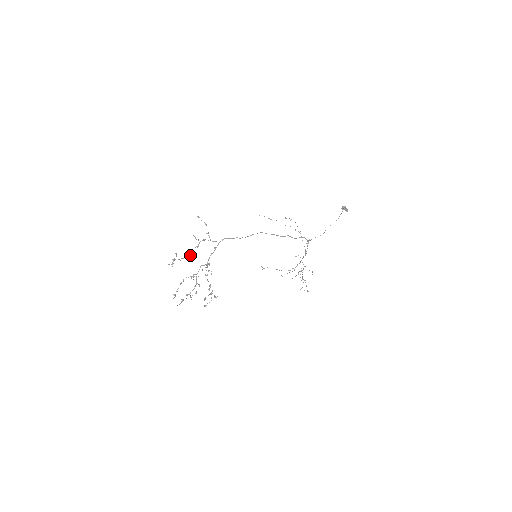
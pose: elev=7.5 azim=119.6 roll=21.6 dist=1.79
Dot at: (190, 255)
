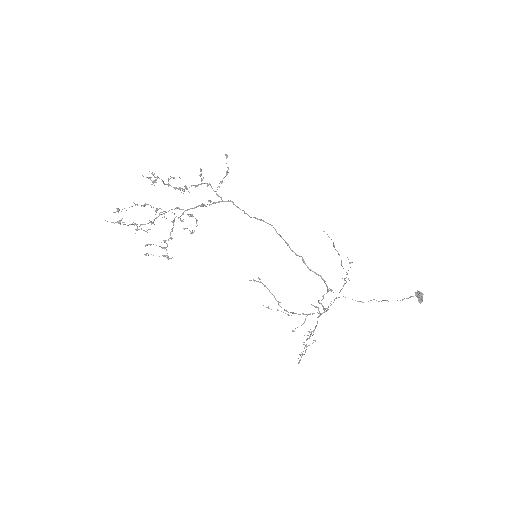
Dot at: (184, 191)
